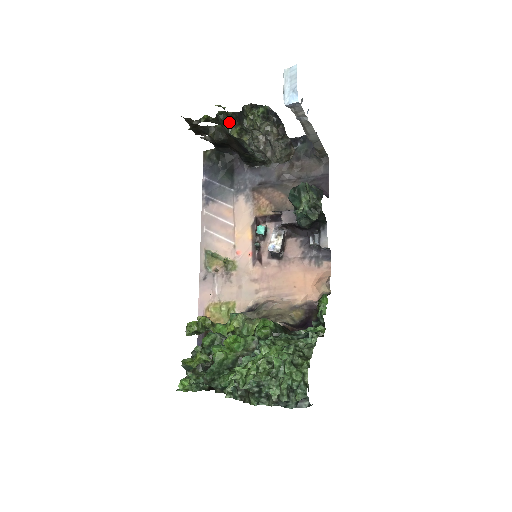
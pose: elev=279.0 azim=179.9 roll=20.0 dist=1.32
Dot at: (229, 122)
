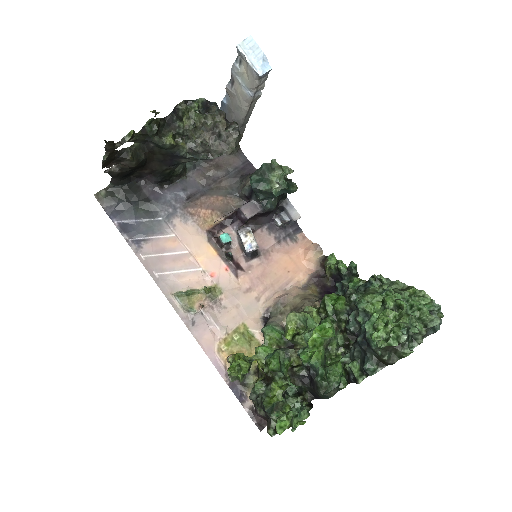
Dot at: (158, 132)
